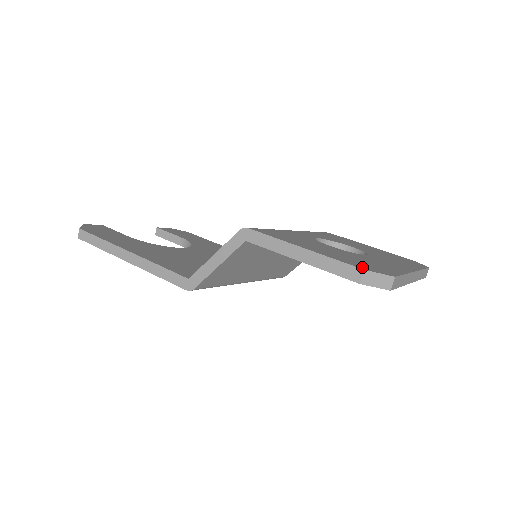
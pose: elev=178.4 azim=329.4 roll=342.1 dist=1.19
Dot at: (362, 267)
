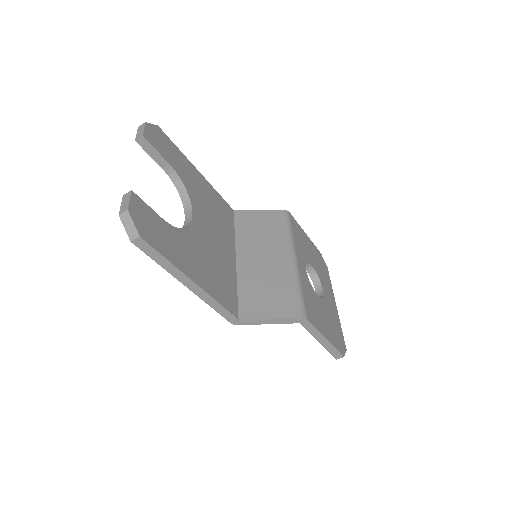
Dot at: (342, 351)
